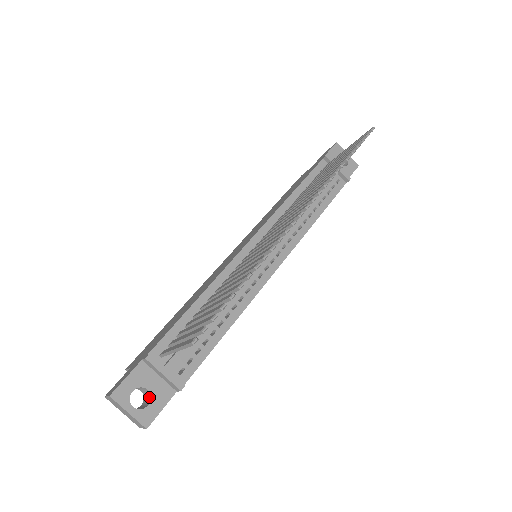
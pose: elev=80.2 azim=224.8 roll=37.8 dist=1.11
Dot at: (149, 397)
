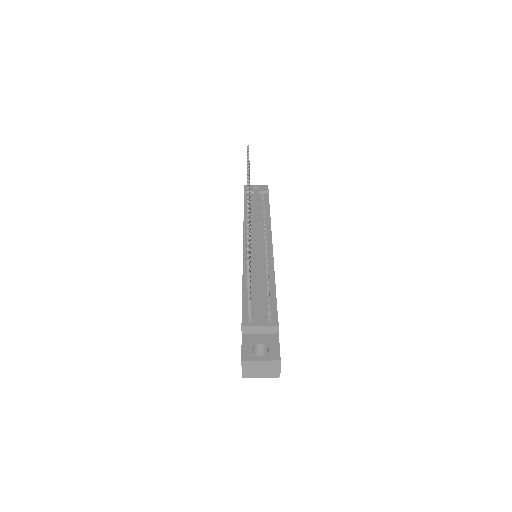
Dot at: (266, 349)
